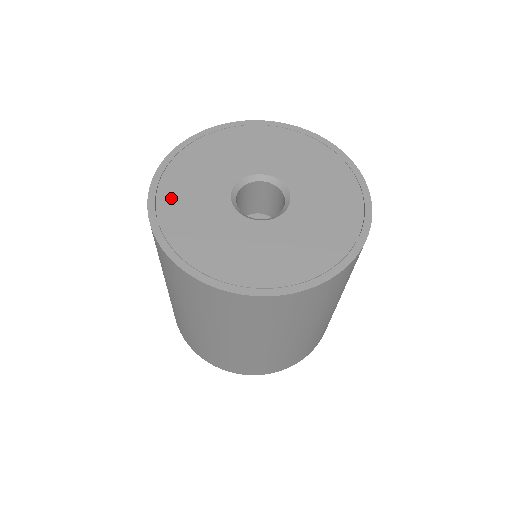
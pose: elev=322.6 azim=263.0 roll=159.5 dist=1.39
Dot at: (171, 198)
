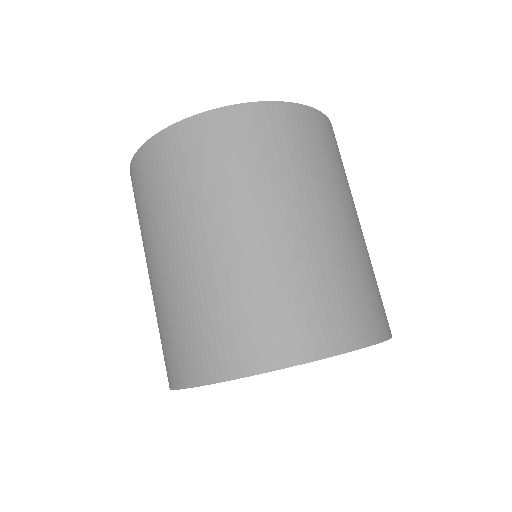
Dot at: occluded
